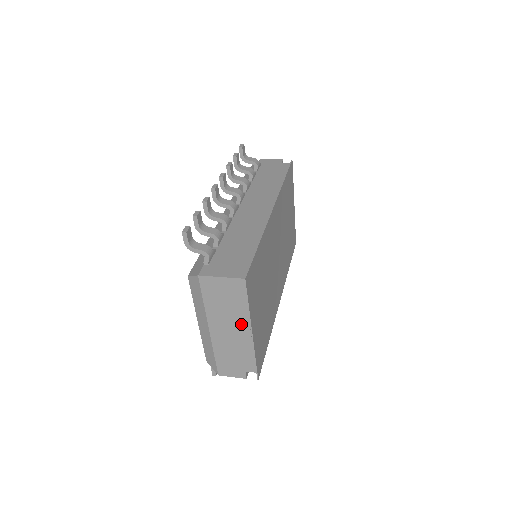
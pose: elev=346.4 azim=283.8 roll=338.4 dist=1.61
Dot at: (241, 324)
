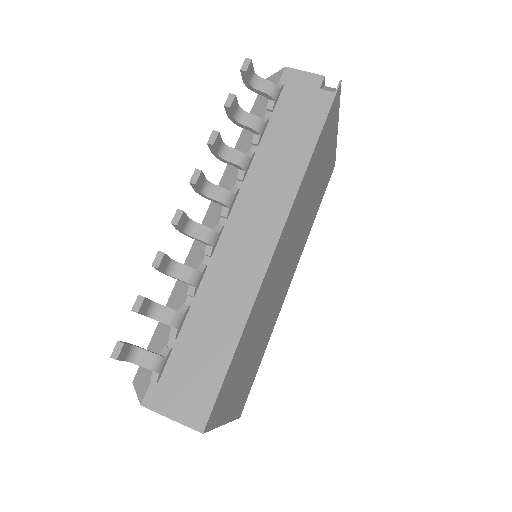
Dot at: occluded
